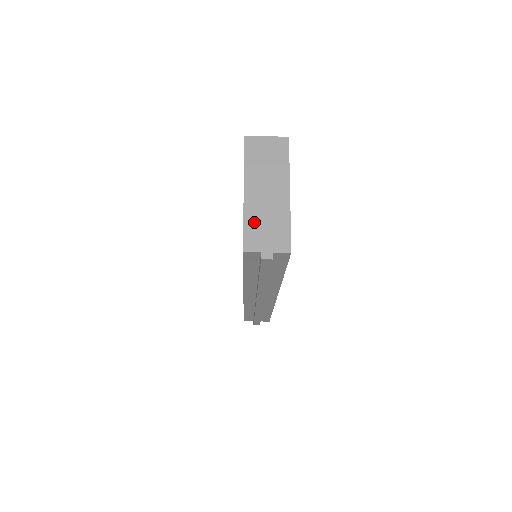
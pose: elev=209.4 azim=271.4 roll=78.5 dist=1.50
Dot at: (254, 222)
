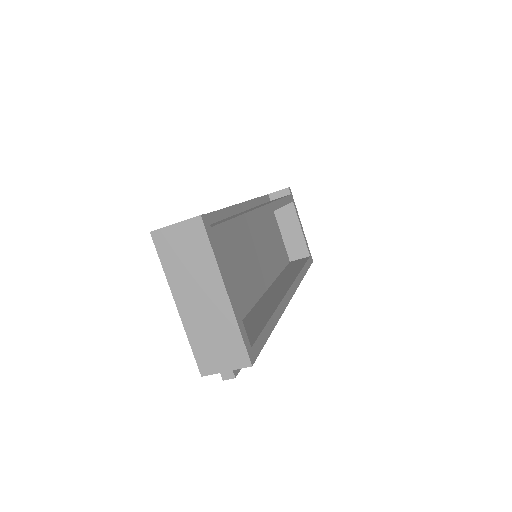
Dot at: (200, 340)
